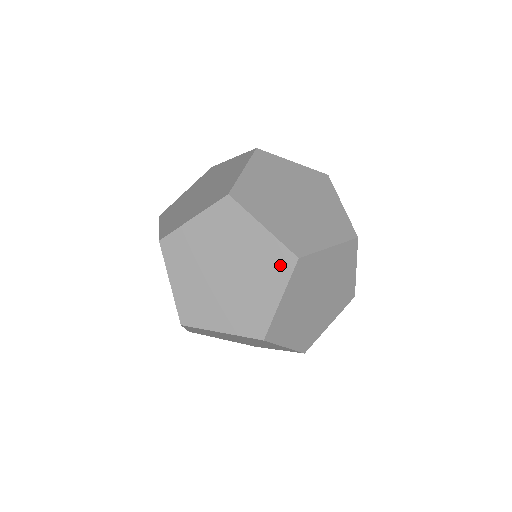
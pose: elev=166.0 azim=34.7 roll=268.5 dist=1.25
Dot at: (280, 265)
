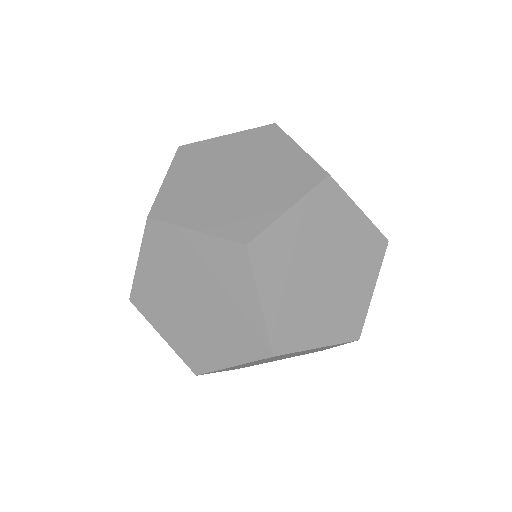
Dot at: (374, 251)
